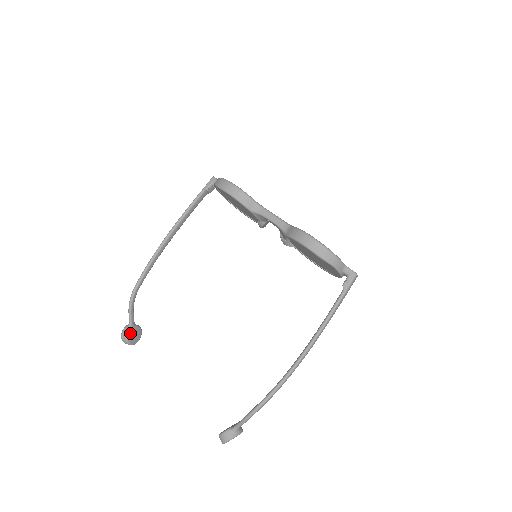
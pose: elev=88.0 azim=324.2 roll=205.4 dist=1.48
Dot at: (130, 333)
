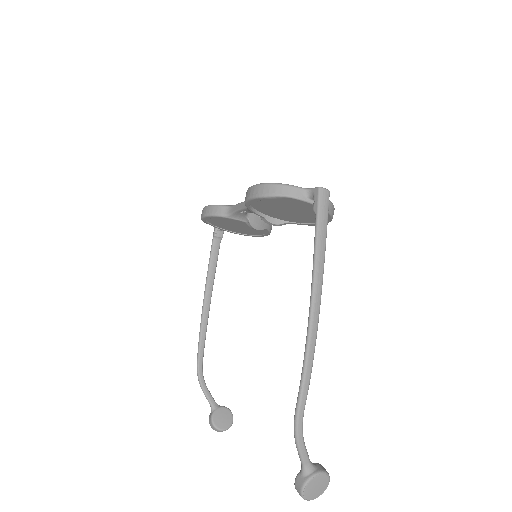
Dot at: (214, 416)
